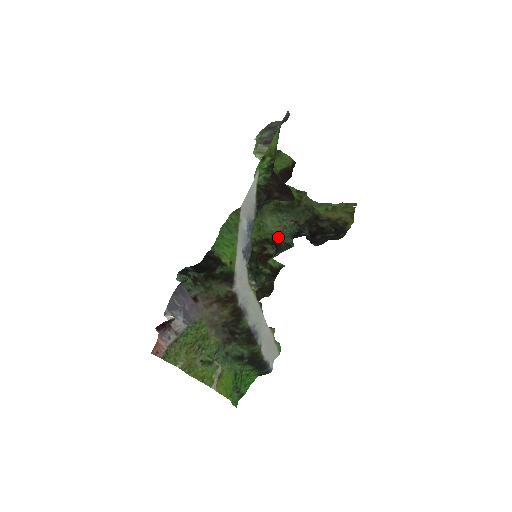
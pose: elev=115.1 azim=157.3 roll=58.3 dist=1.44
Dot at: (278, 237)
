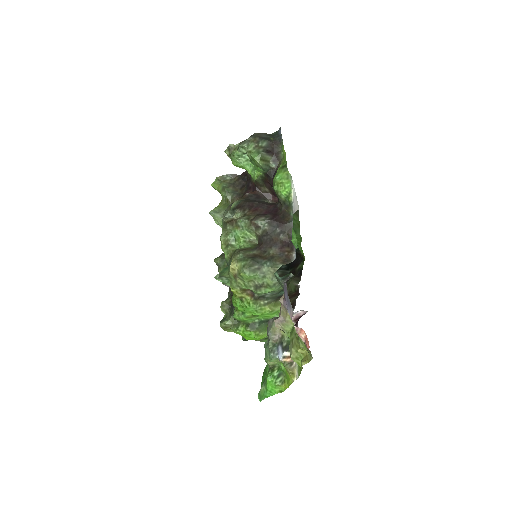
Dot at: occluded
